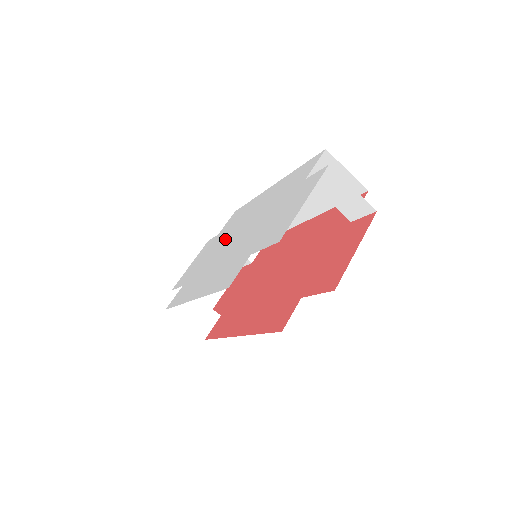
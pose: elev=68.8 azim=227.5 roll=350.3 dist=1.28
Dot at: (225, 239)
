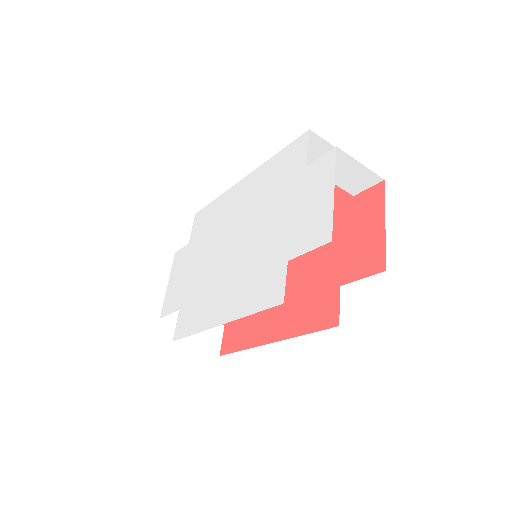
Dot at: (211, 248)
